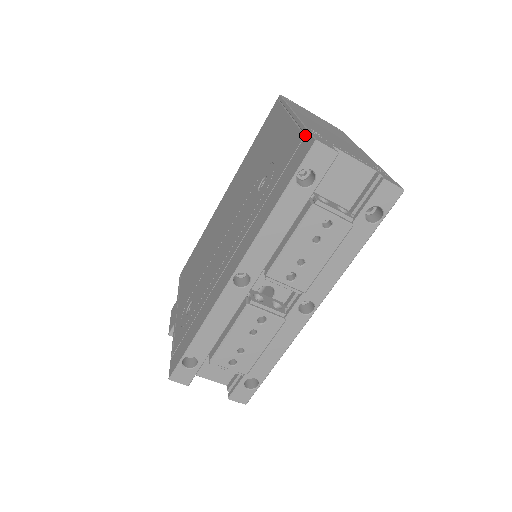
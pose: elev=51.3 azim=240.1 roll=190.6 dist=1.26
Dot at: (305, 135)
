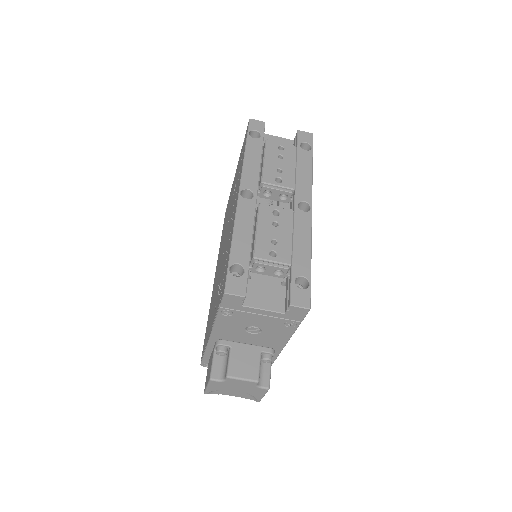
Dot at: occluded
